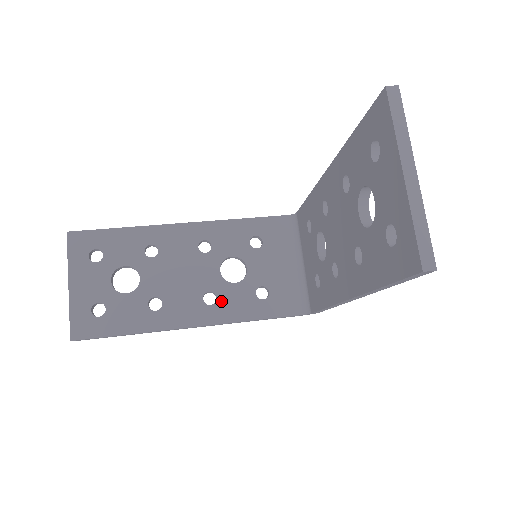
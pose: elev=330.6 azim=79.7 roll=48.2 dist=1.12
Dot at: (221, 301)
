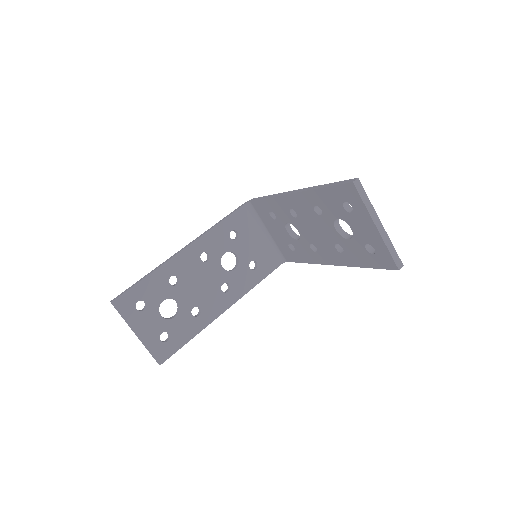
Dot at: (233, 285)
